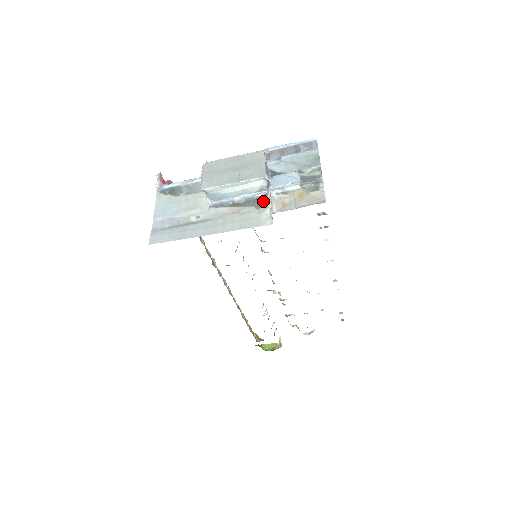
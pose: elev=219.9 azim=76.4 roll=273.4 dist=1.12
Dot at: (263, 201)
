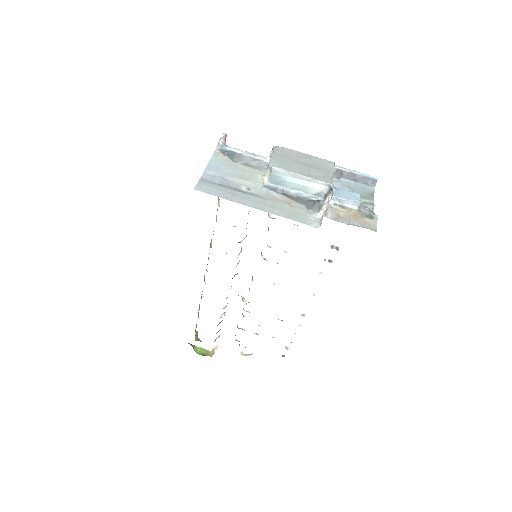
Dot at: (316, 205)
